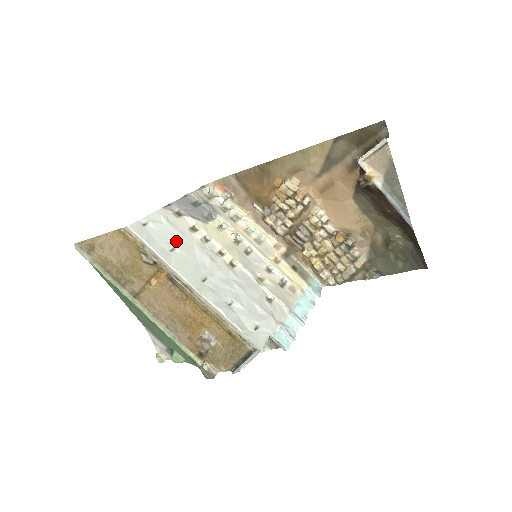
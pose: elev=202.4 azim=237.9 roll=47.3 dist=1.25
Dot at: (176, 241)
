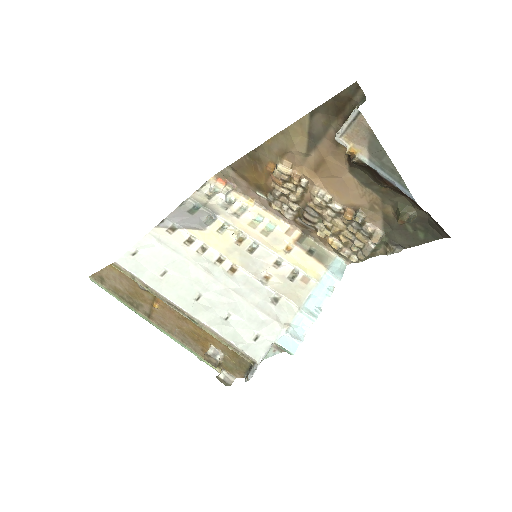
Dot at: (168, 262)
